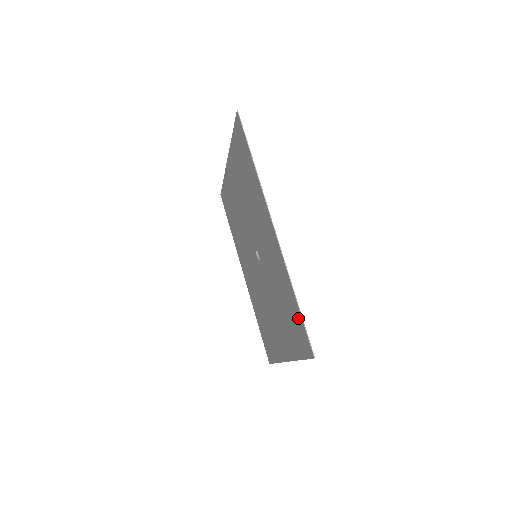
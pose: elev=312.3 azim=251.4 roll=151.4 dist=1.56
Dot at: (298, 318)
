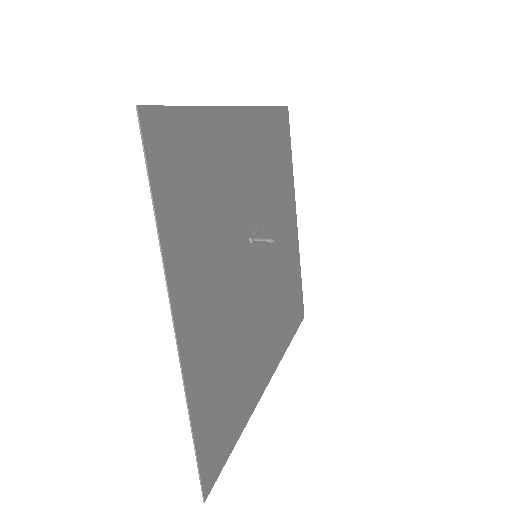
Dot at: (181, 128)
